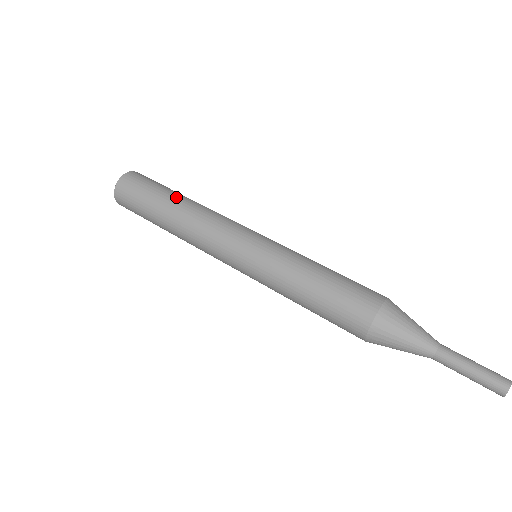
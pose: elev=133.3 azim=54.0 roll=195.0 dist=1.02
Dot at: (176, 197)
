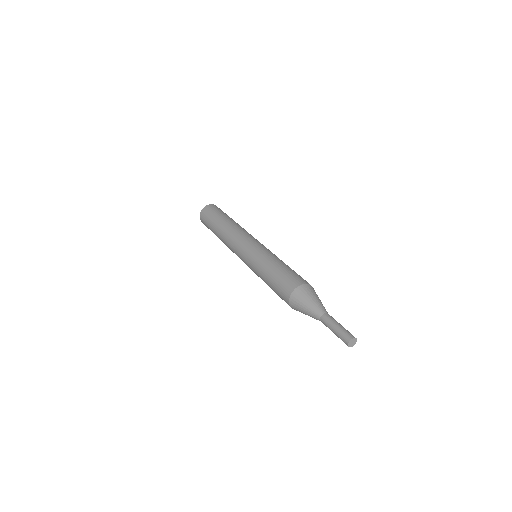
Dot at: occluded
